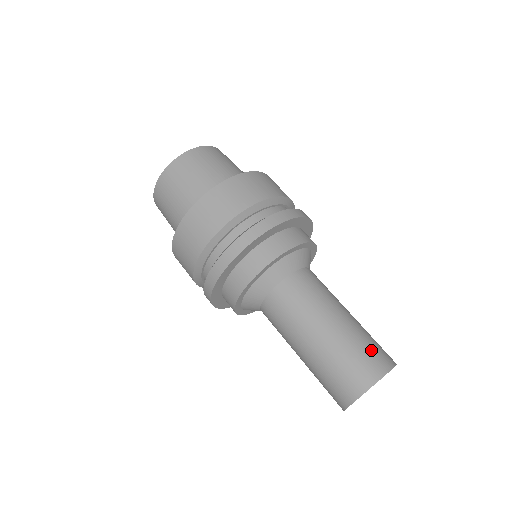
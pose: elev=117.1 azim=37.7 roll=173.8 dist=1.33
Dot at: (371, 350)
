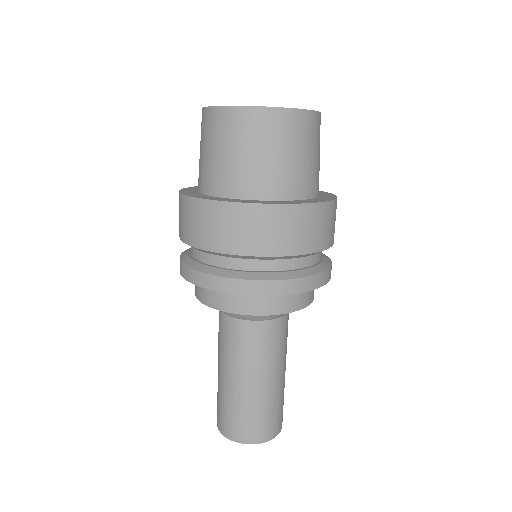
Dot at: (267, 420)
